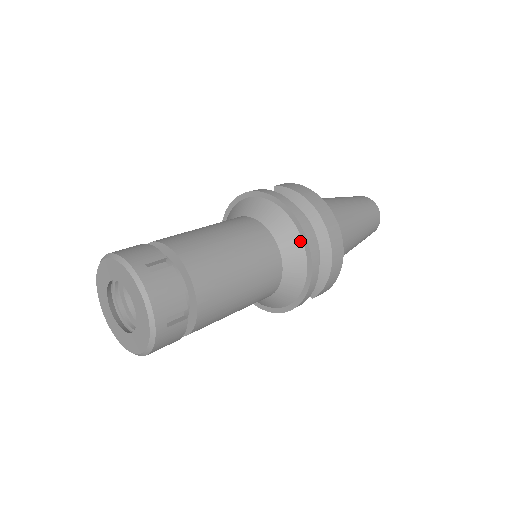
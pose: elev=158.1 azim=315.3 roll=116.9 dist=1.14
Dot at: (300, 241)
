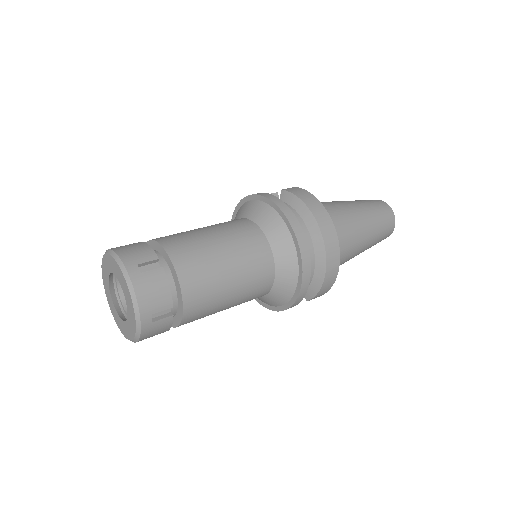
Dot at: (294, 250)
